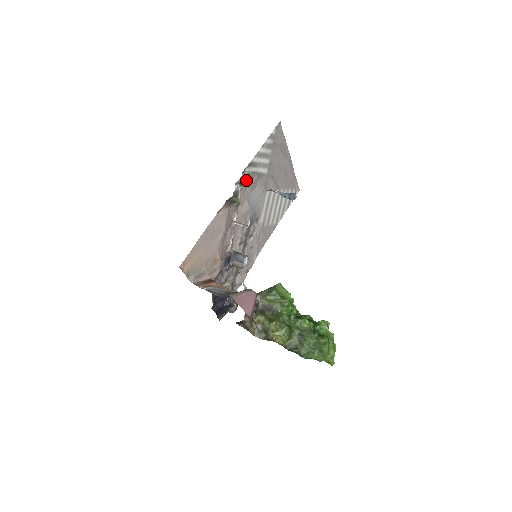
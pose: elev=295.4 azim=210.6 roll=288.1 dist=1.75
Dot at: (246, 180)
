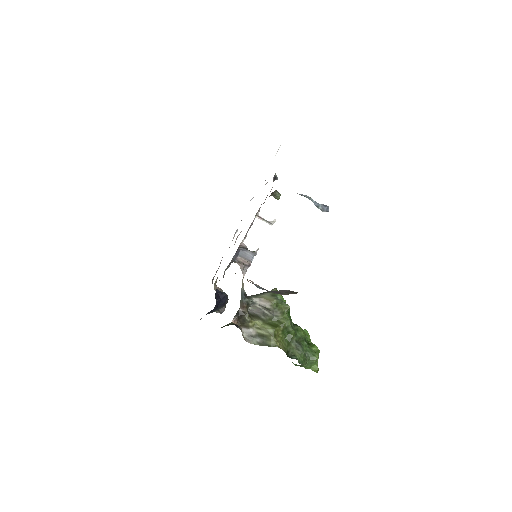
Dot at: occluded
